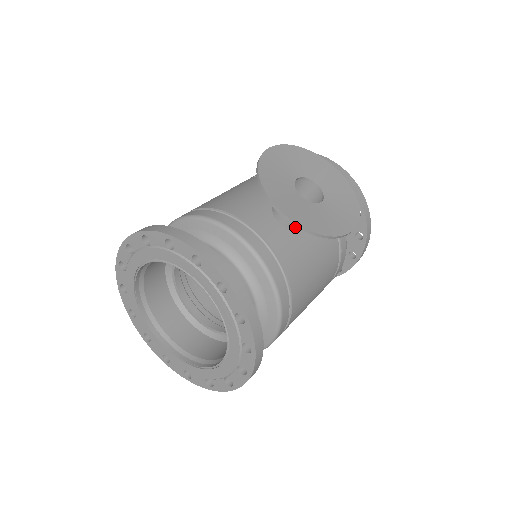
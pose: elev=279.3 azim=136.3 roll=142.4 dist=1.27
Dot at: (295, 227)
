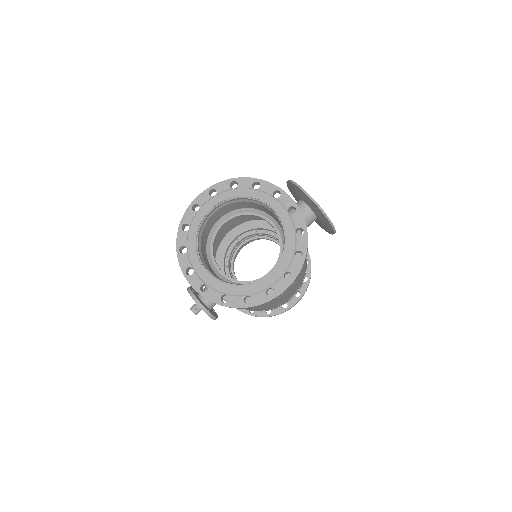
Dot at: occluded
